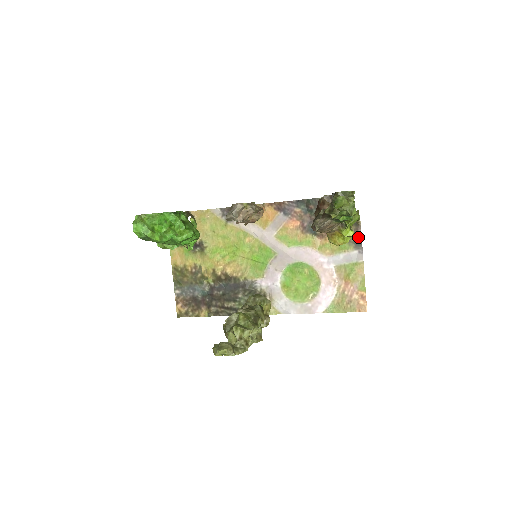
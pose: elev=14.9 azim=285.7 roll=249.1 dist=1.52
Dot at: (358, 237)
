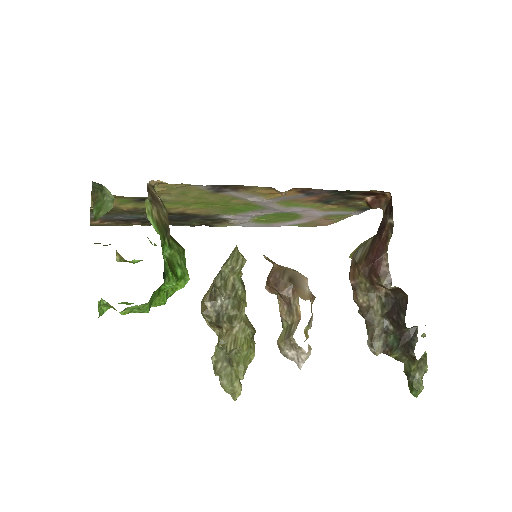
Dot at: (370, 208)
